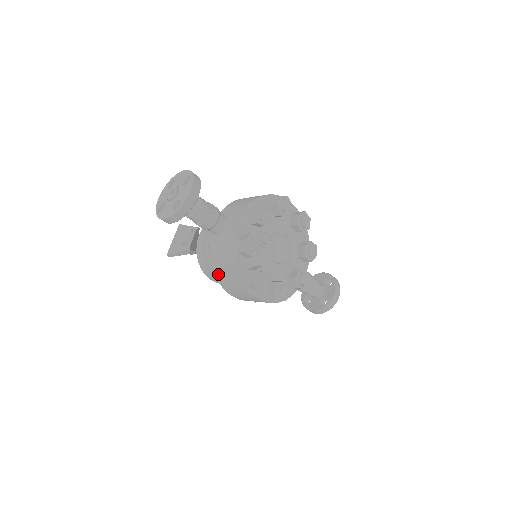
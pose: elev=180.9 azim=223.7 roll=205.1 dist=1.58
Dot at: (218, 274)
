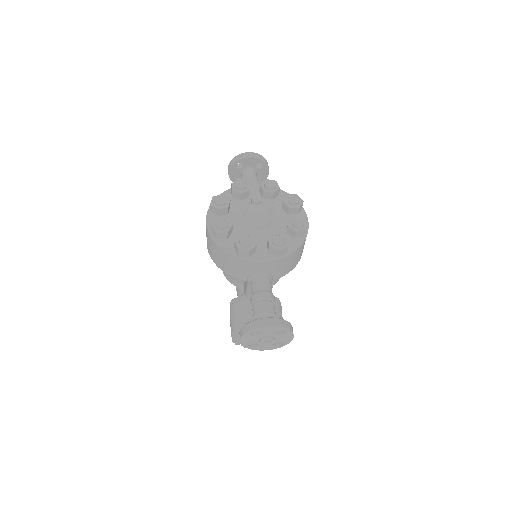
Dot at: occluded
